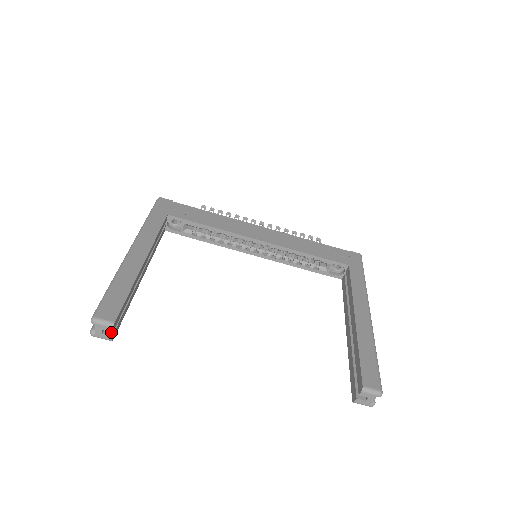
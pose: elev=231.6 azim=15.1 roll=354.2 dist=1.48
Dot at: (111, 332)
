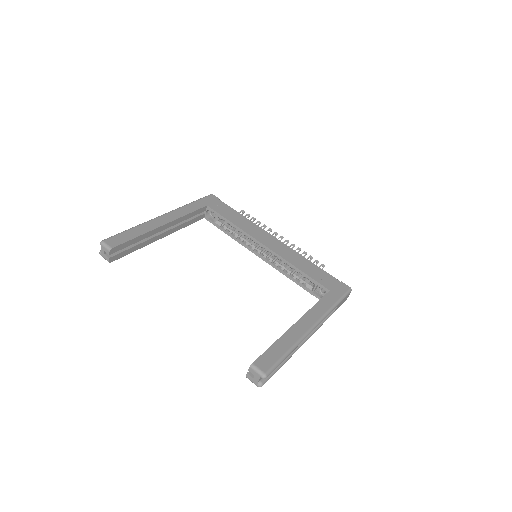
Dot at: (110, 256)
